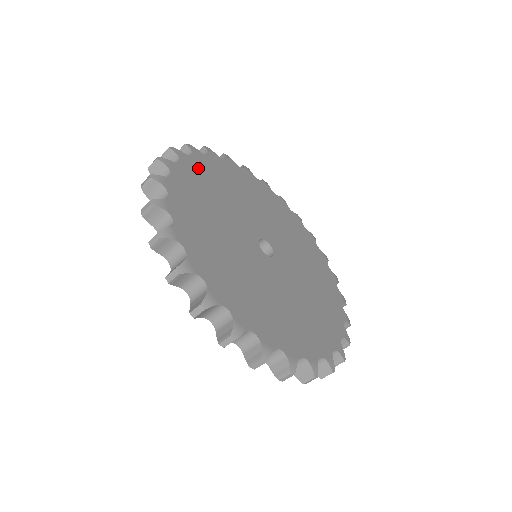
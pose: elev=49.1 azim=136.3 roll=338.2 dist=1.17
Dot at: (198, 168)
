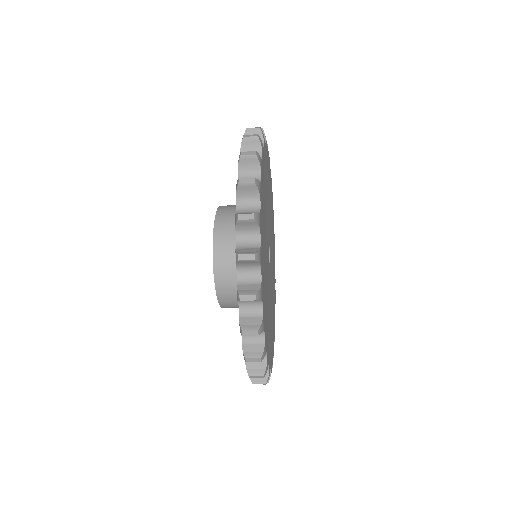
Dot at: (262, 195)
